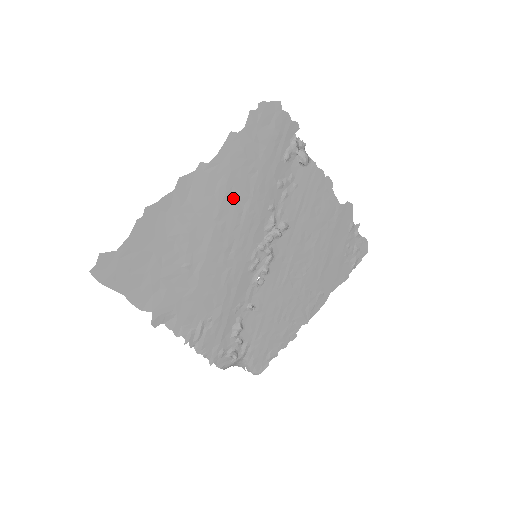
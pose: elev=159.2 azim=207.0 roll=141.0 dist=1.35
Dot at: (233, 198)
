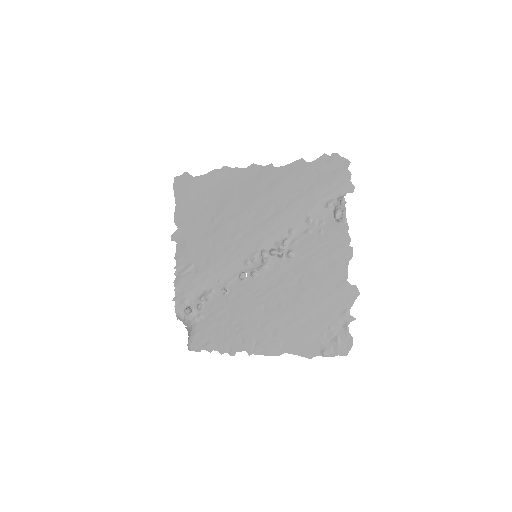
Dot at: (272, 201)
